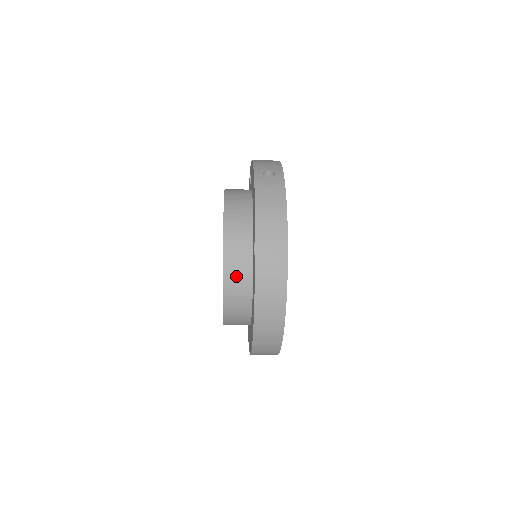
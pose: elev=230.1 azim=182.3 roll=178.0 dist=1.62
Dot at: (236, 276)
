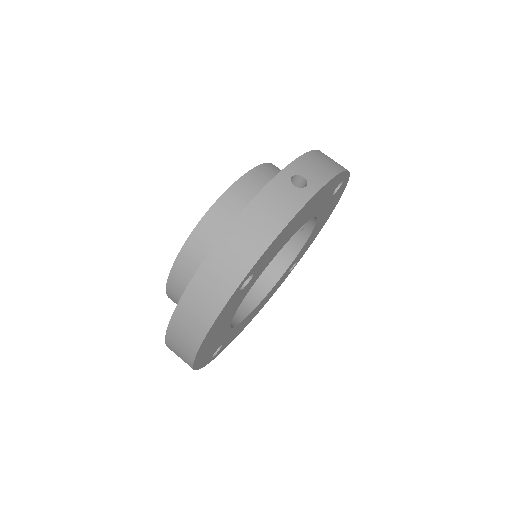
Dot at: (189, 268)
